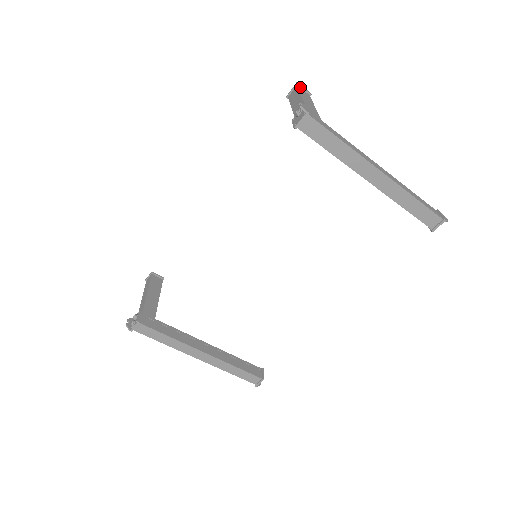
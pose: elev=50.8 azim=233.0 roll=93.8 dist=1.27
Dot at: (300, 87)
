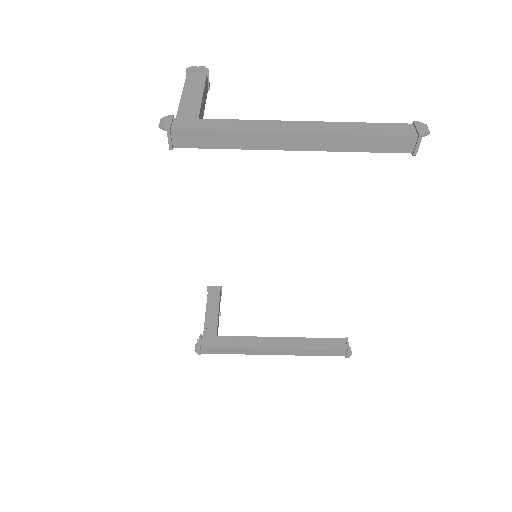
Dot at: (192, 72)
